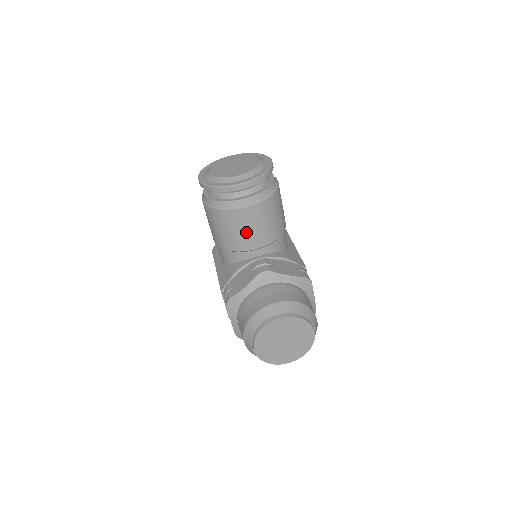
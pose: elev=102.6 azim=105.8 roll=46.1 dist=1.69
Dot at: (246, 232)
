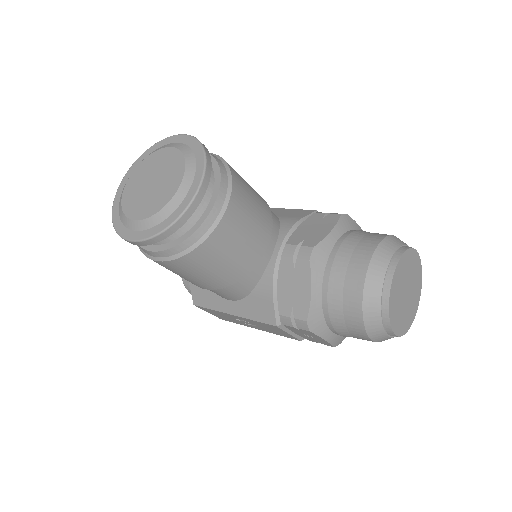
Dot at: (247, 237)
